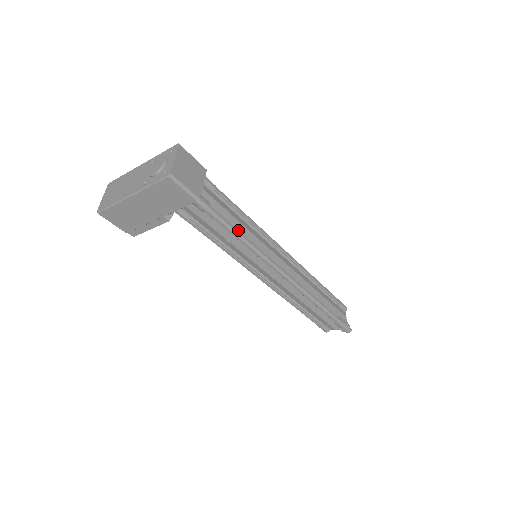
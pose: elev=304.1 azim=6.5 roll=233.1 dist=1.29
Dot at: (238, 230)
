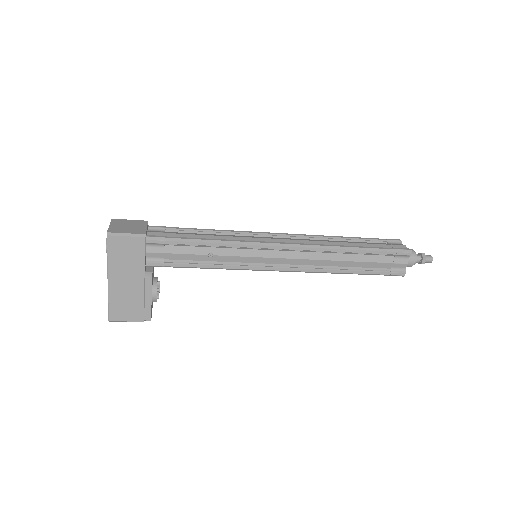
Dot at: (205, 239)
